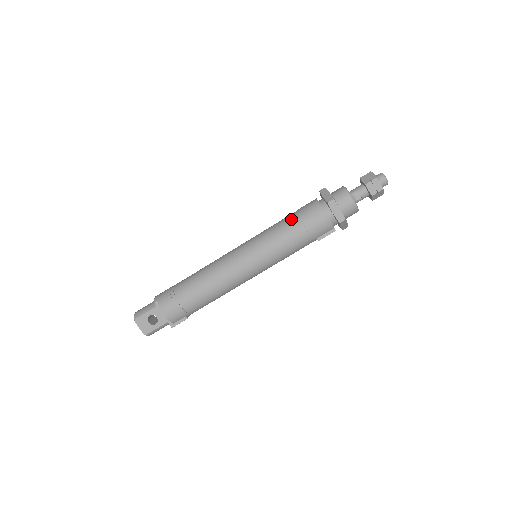
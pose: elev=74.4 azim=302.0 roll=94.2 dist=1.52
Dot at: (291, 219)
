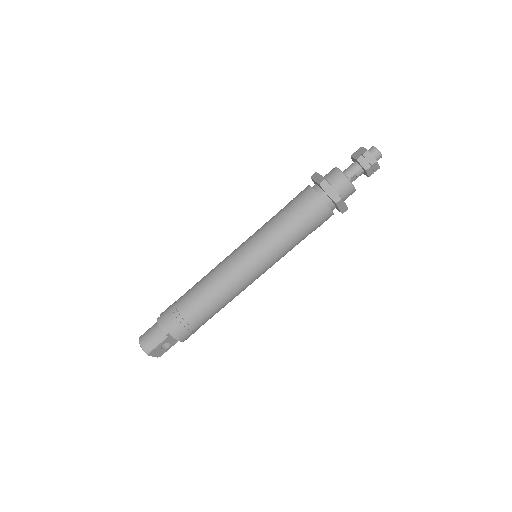
Dot at: (296, 223)
